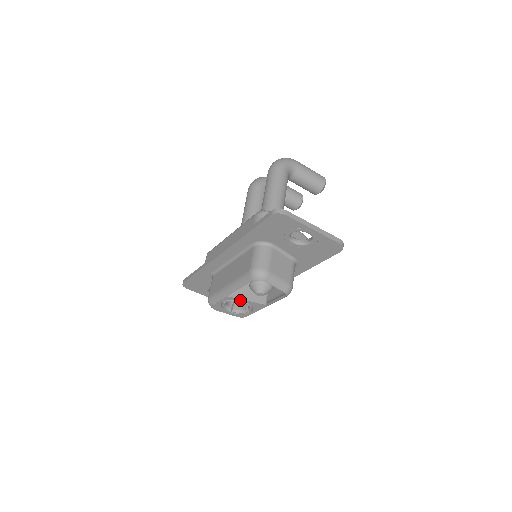
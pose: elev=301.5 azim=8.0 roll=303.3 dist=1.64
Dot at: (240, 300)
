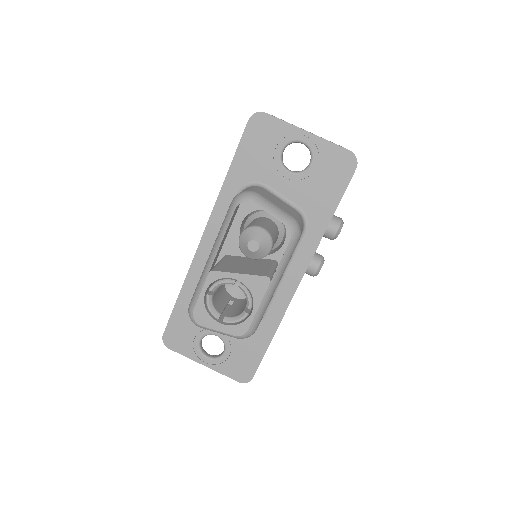
Dot at: (229, 276)
